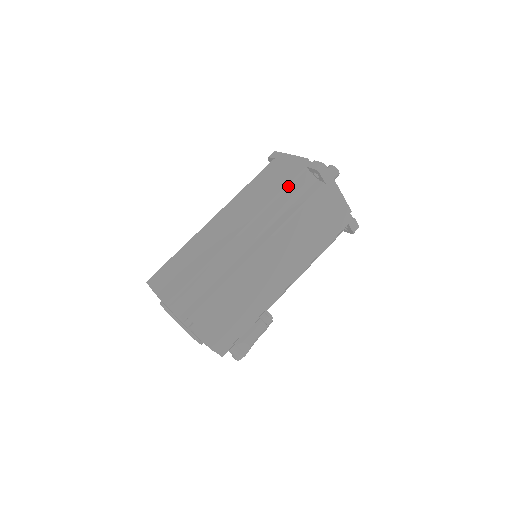
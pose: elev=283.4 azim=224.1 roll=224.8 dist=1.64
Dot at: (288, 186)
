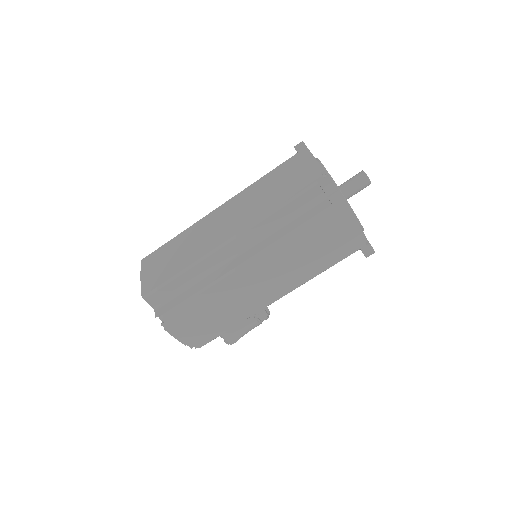
Dot at: (290, 200)
